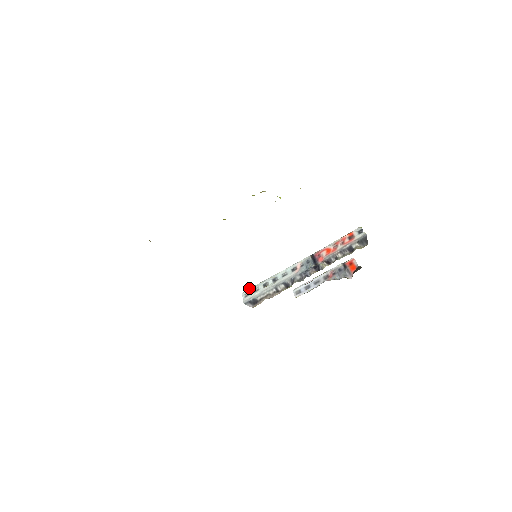
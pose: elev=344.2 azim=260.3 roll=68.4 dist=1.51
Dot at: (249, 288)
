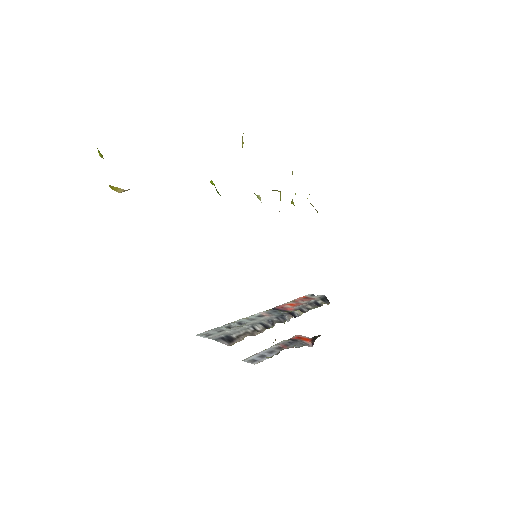
Dot at: occluded
